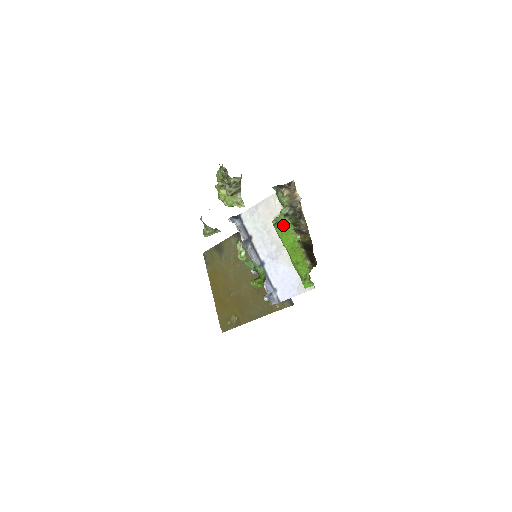
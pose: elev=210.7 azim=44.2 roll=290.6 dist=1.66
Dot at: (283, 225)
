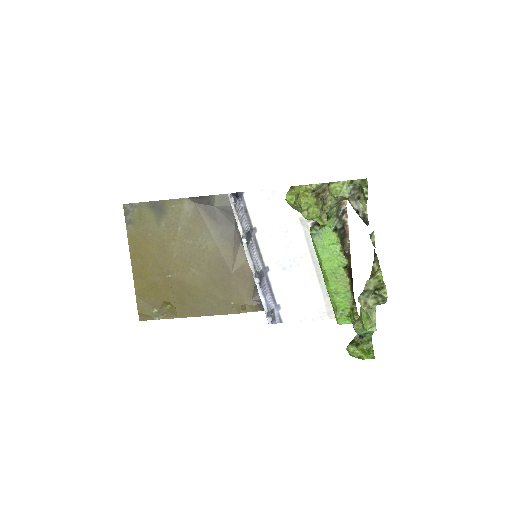
Dot at: (328, 241)
